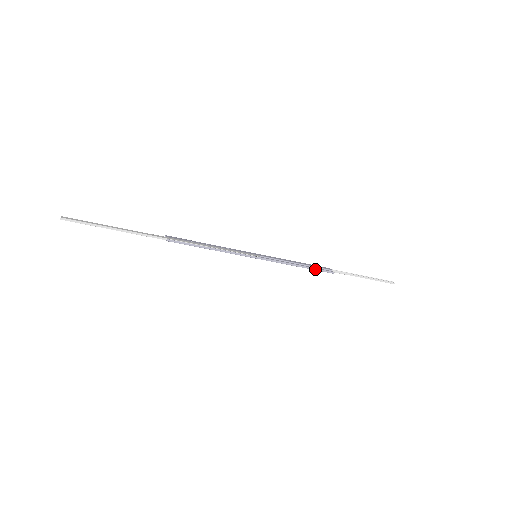
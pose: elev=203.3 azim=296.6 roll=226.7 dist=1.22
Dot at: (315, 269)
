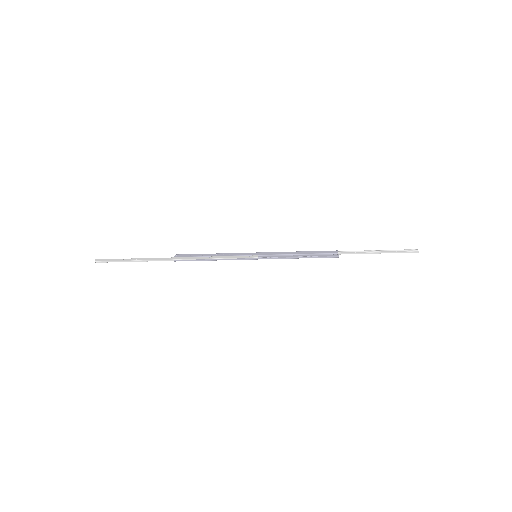
Dot at: (317, 257)
